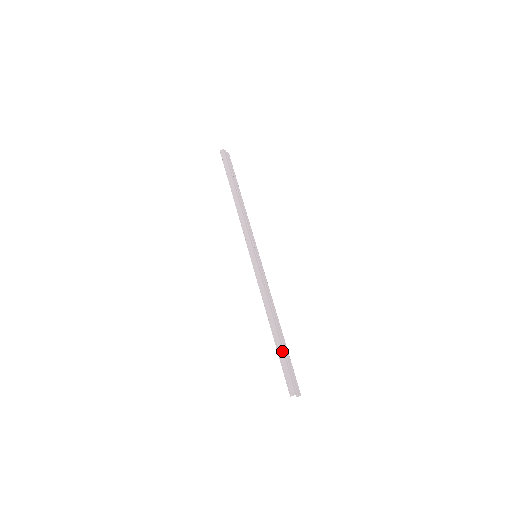
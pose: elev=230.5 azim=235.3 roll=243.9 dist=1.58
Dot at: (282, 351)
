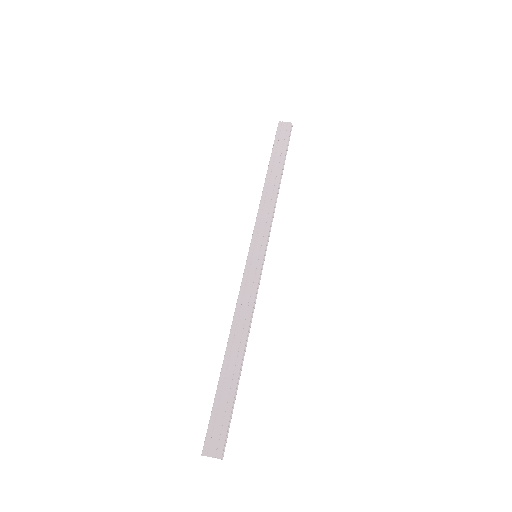
Dot at: (216, 390)
